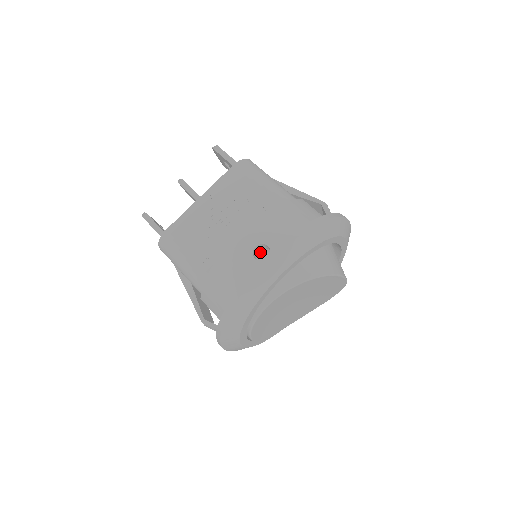
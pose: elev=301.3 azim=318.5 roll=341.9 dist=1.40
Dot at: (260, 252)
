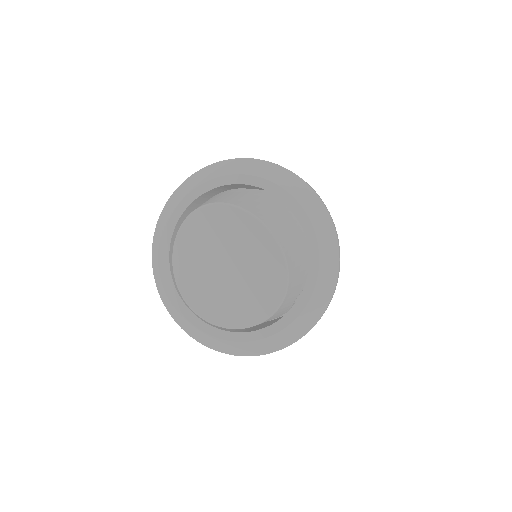
Dot at: occluded
